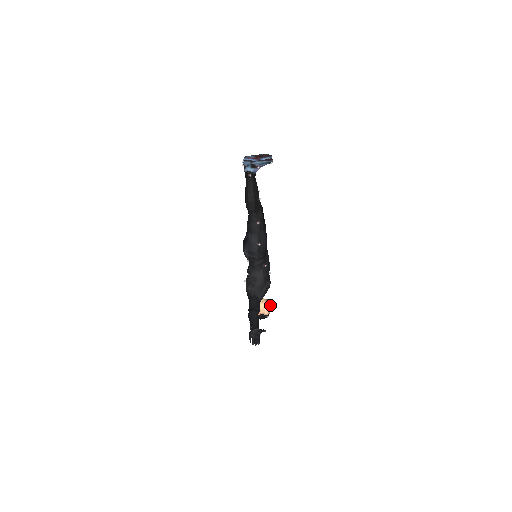
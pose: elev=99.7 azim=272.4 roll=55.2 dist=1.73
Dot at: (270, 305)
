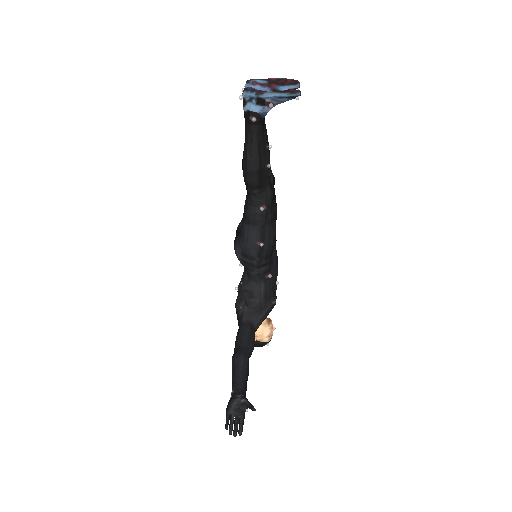
Dot at: (273, 328)
